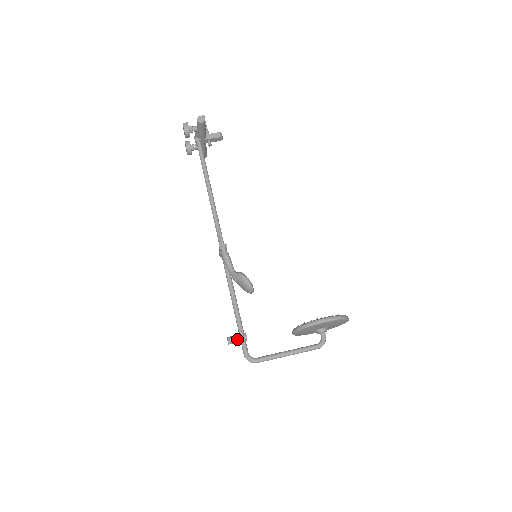
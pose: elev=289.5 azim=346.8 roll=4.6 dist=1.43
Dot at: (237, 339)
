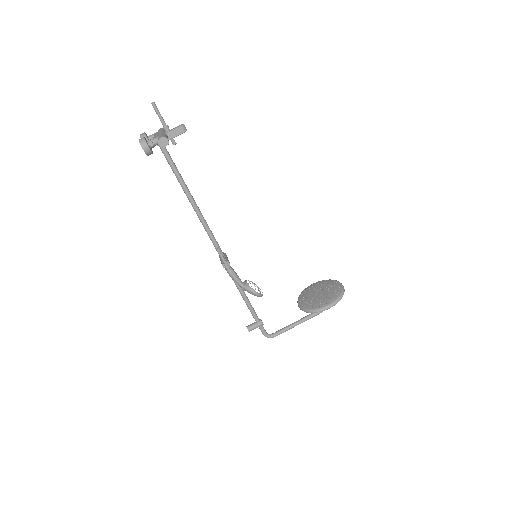
Dot at: occluded
